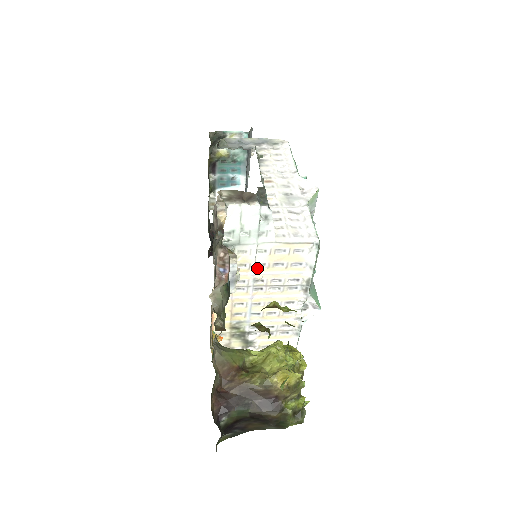
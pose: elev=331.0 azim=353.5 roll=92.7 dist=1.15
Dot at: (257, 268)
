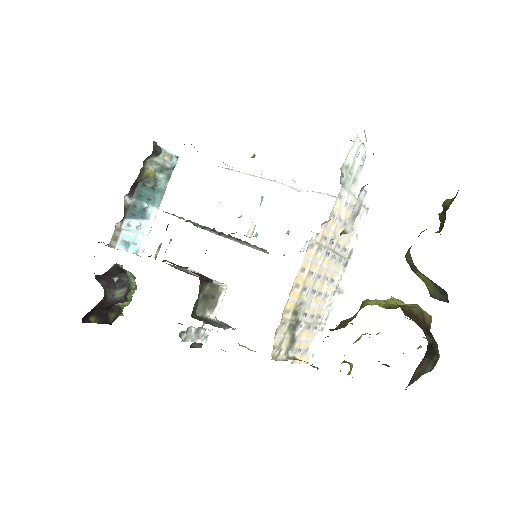
Dot at: (336, 224)
